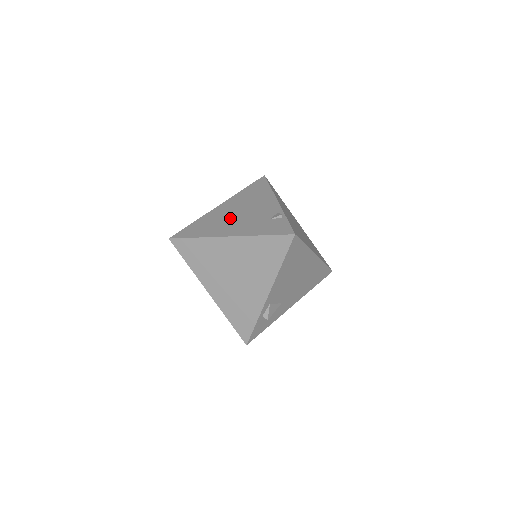
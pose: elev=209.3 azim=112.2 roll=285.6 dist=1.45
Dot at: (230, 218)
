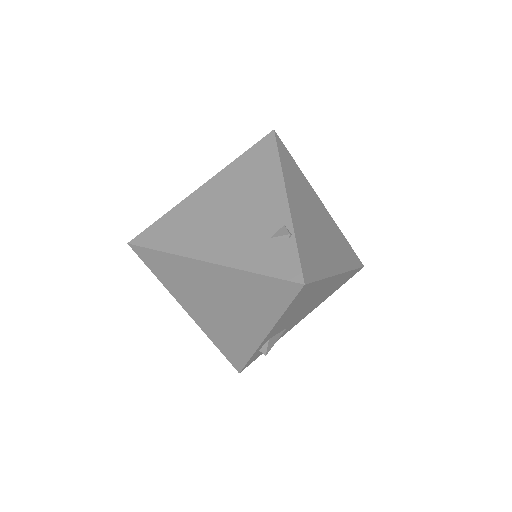
Dot at: (214, 220)
